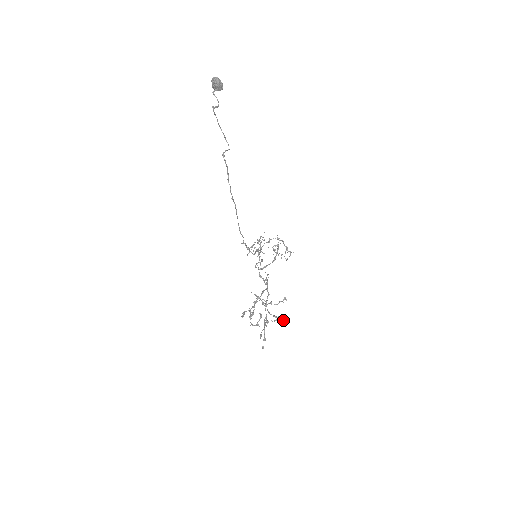
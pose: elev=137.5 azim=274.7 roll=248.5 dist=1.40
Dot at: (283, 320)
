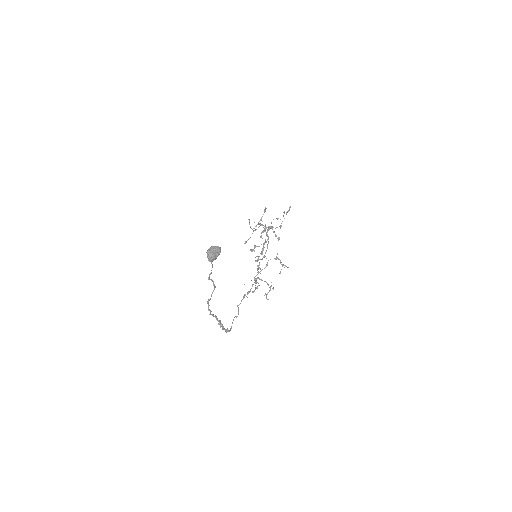
Dot at: occluded
